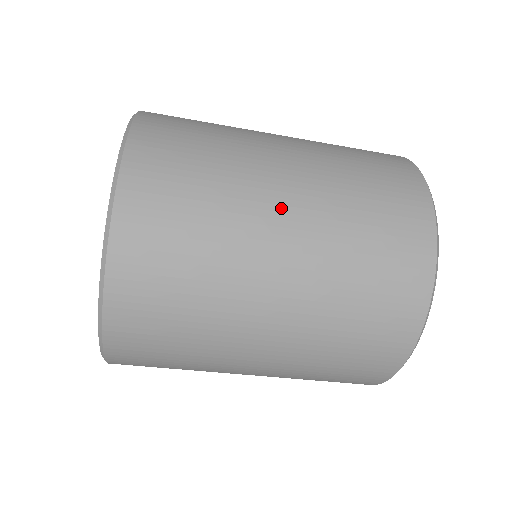
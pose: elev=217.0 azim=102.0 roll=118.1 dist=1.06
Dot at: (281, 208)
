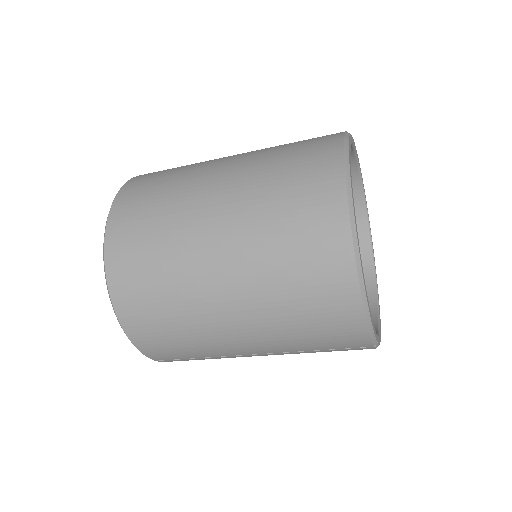
Dot at: (212, 194)
